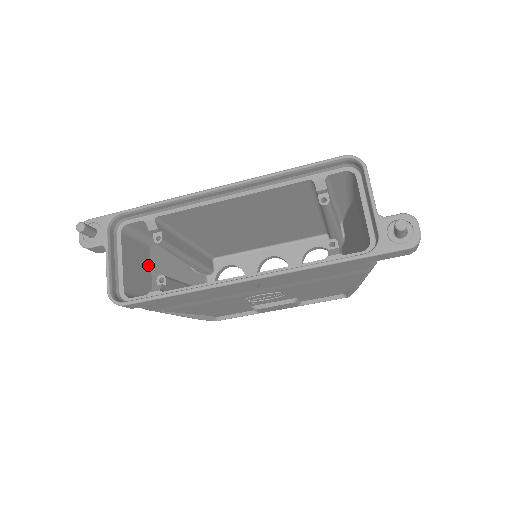
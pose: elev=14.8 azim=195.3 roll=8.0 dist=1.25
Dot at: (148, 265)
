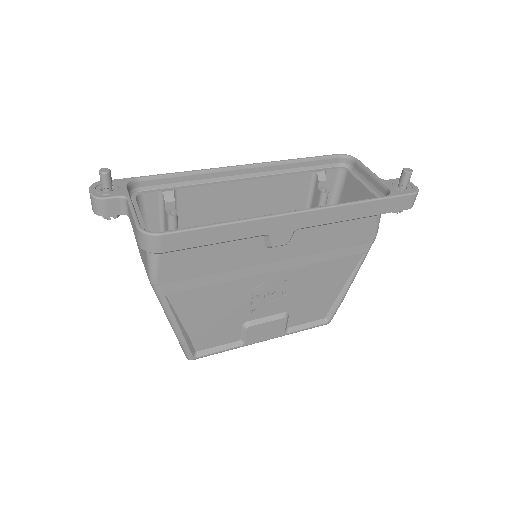
Dot at: occluded
